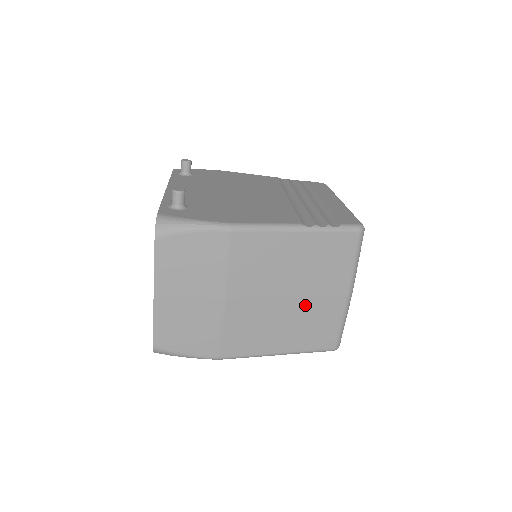
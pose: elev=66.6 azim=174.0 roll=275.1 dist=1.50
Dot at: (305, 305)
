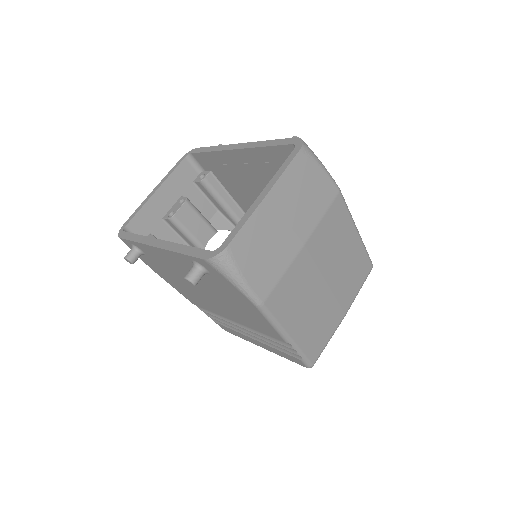
Dot at: (327, 301)
